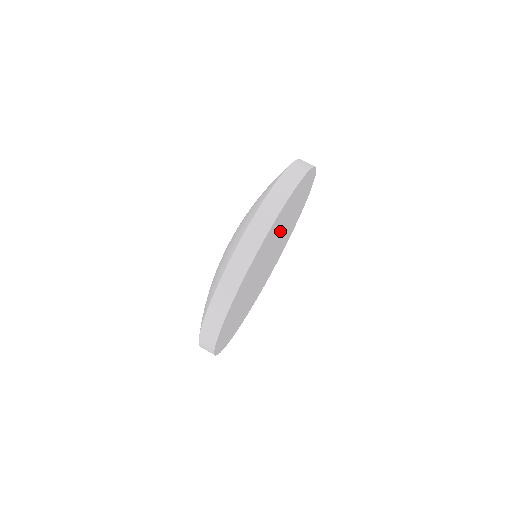
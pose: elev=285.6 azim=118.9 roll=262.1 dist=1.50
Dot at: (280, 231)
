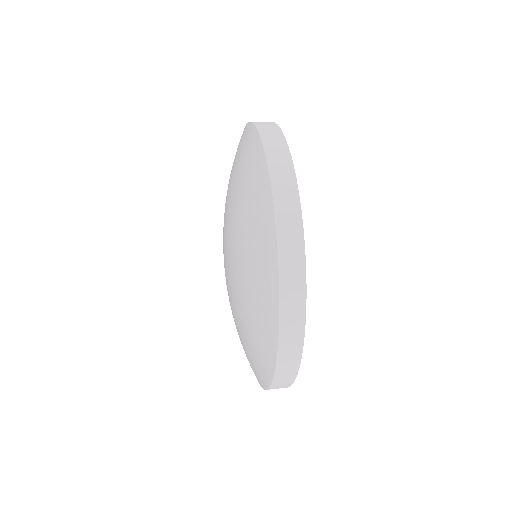
Dot at: occluded
